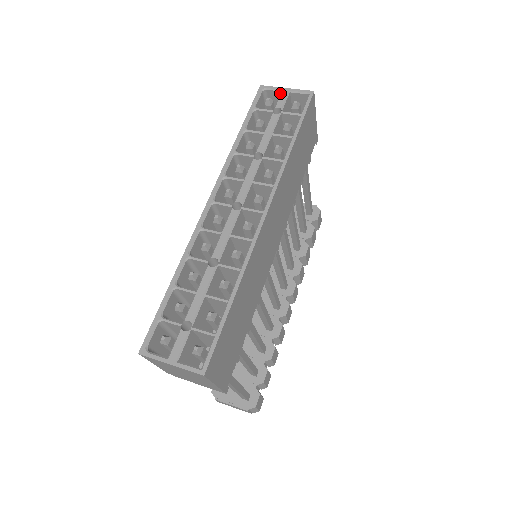
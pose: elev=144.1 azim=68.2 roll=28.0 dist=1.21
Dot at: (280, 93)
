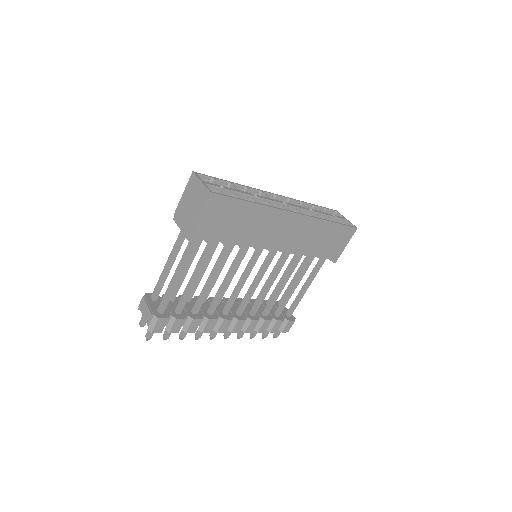
Dot at: occluded
